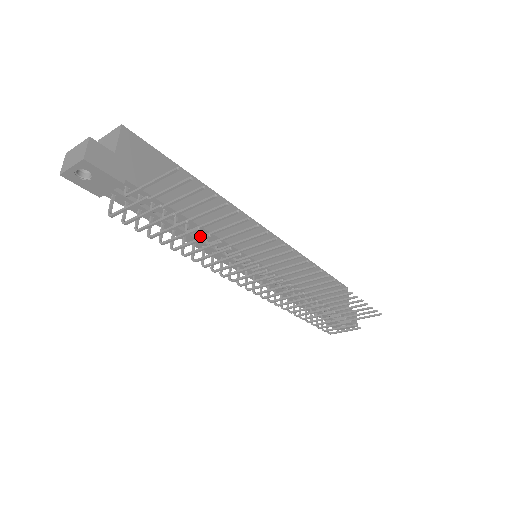
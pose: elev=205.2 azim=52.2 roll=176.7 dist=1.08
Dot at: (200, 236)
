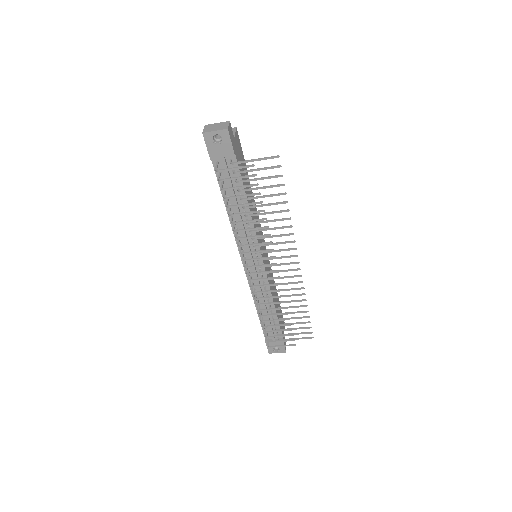
Dot at: occluded
